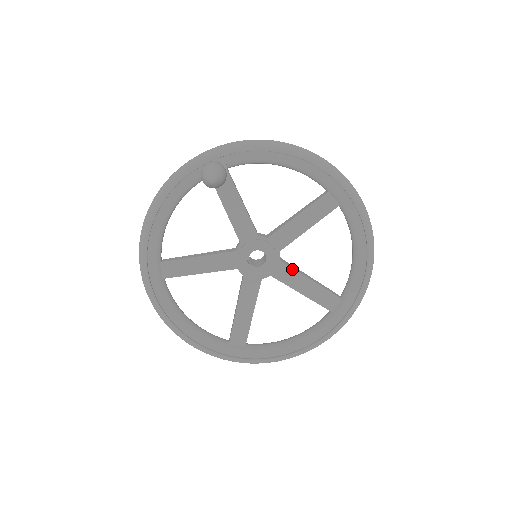
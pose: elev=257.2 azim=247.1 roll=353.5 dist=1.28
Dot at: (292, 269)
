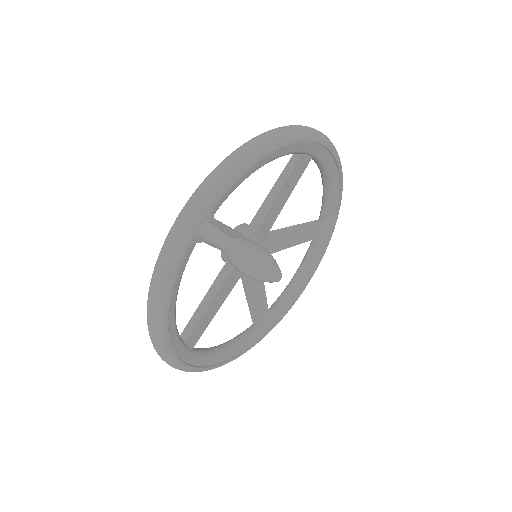
Dot at: (282, 236)
